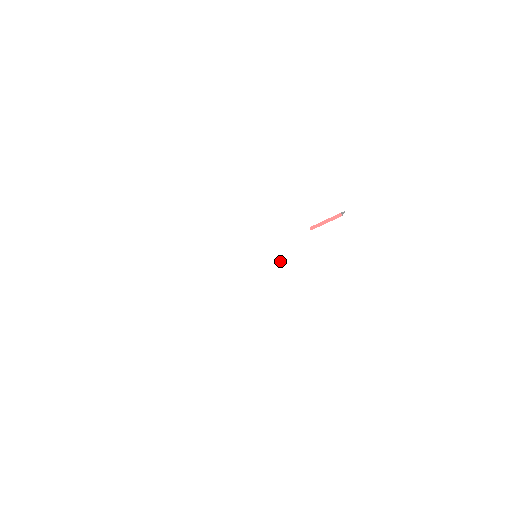
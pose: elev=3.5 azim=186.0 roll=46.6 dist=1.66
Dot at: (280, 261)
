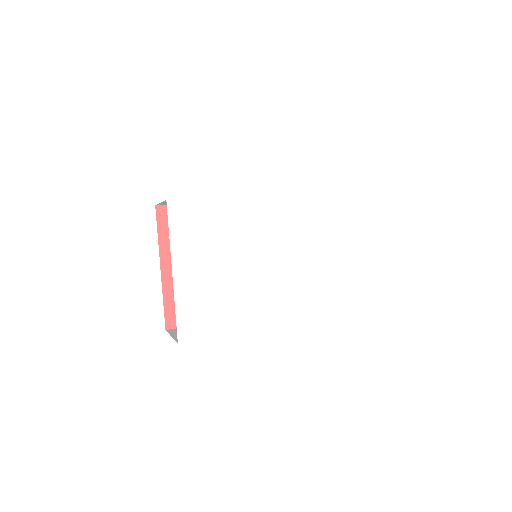
Dot at: (291, 273)
